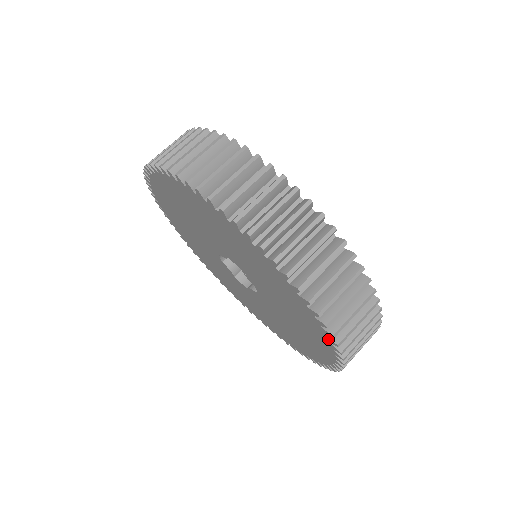
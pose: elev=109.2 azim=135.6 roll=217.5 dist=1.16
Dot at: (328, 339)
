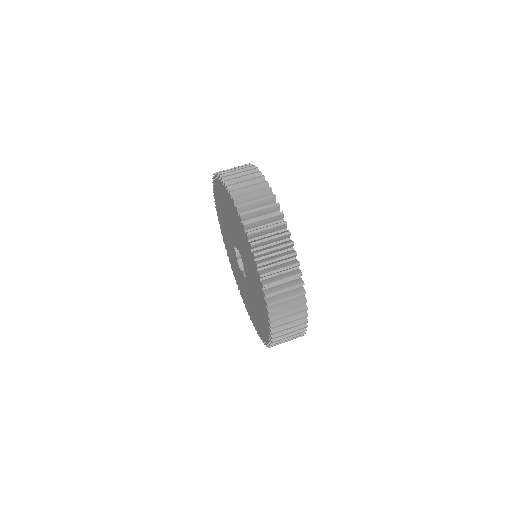
Dot at: (269, 328)
